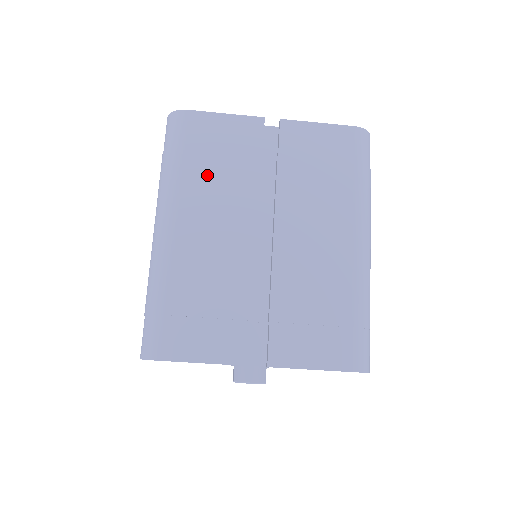
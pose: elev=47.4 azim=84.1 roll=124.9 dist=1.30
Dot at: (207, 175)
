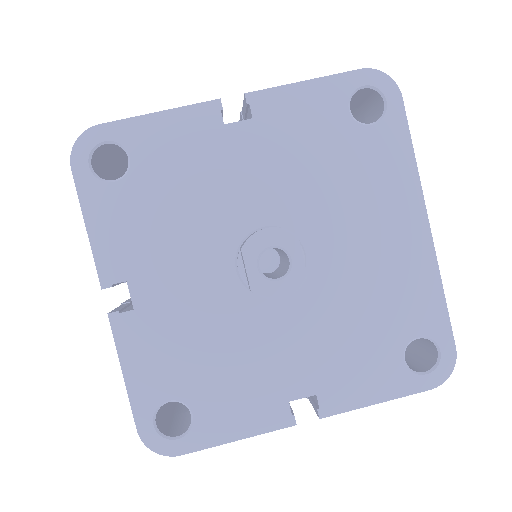
Dot at: occluded
